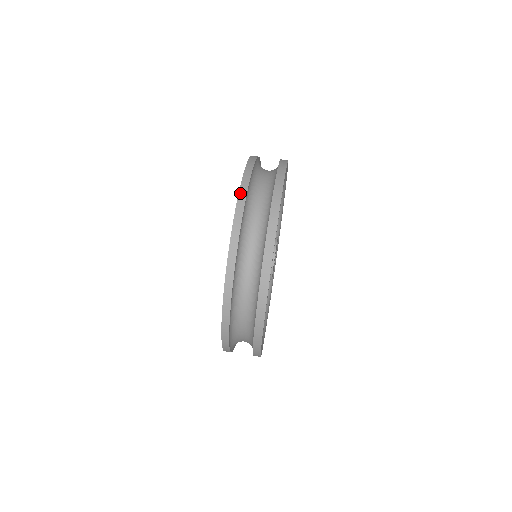
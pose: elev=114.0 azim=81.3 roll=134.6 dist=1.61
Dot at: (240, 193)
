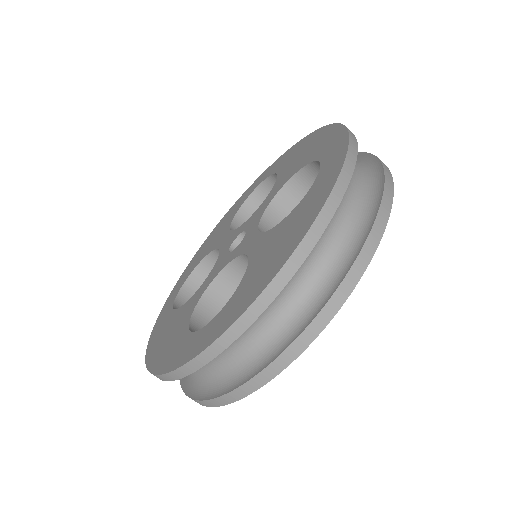
Dot at: (346, 163)
